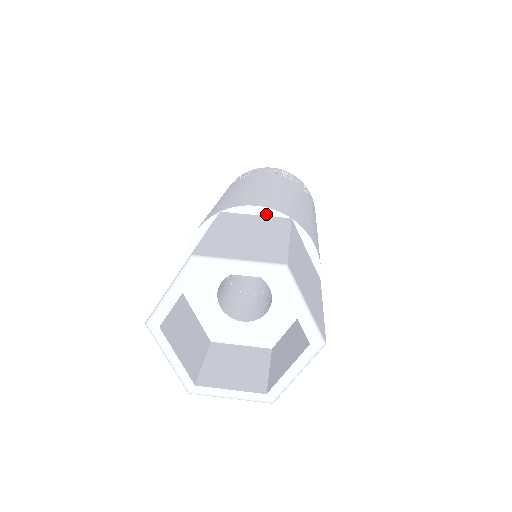
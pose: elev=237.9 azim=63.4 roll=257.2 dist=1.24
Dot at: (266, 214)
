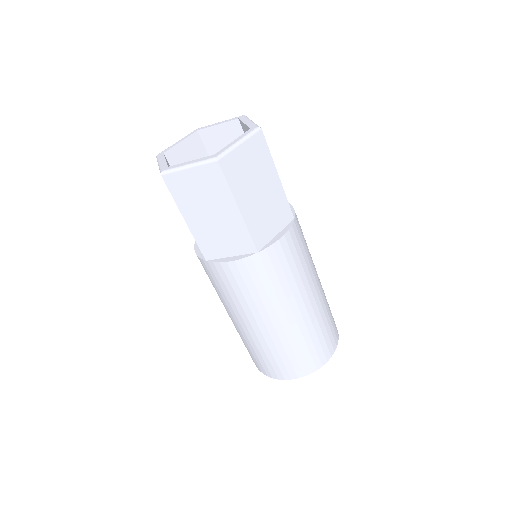
Dot at: occluded
